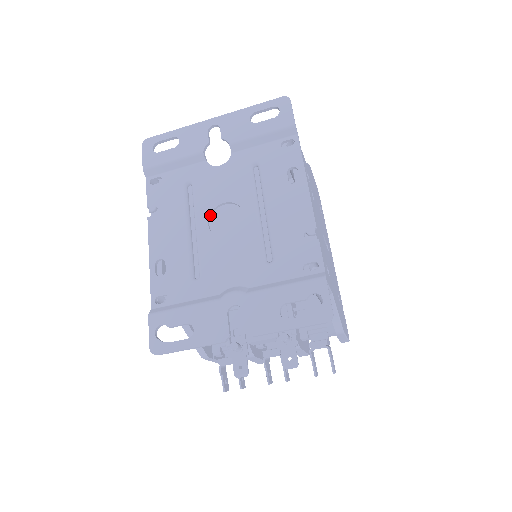
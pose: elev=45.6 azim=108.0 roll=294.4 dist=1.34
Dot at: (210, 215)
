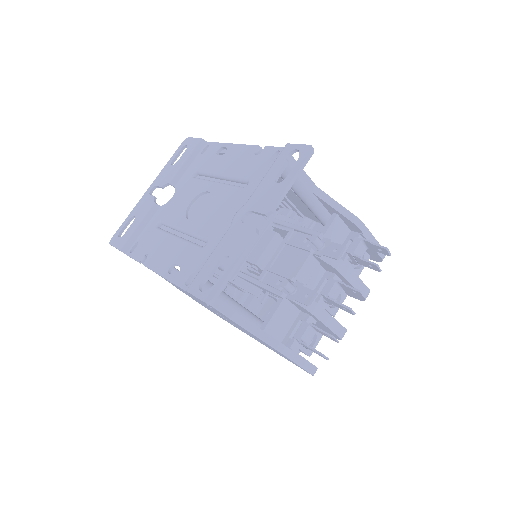
Dot at: (186, 217)
